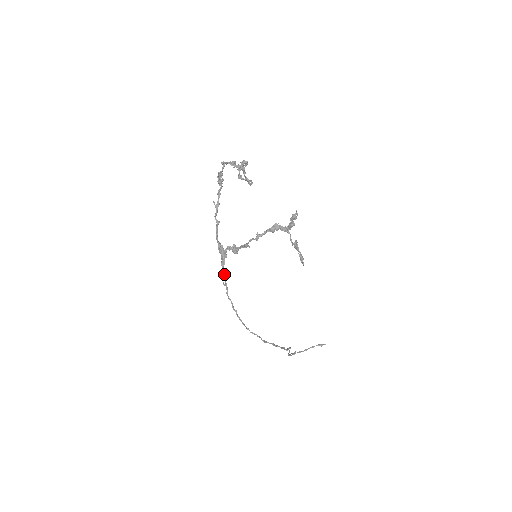
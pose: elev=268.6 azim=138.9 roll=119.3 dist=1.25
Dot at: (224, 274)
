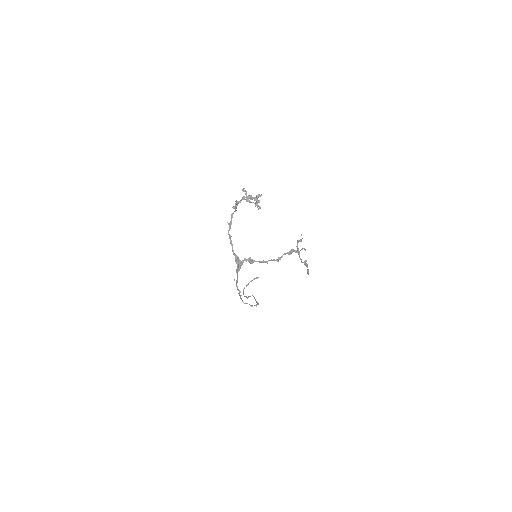
Dot at: occluded
